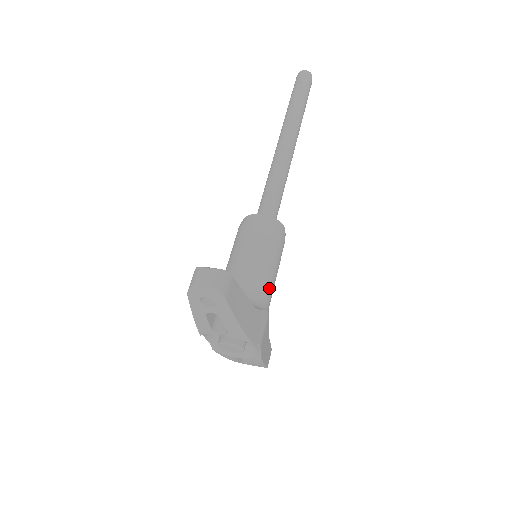
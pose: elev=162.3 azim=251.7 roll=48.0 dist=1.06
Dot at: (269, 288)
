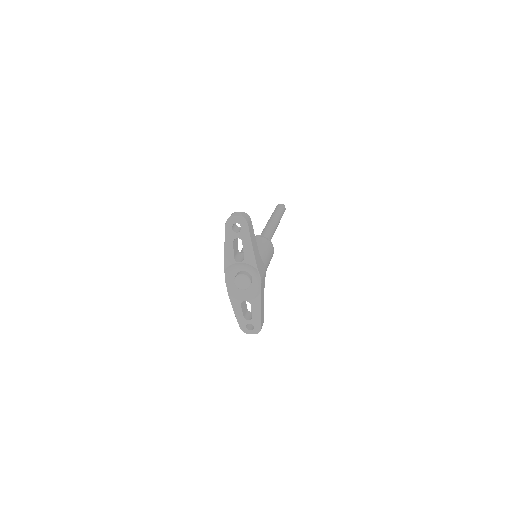
Dot at: (266, 260)
